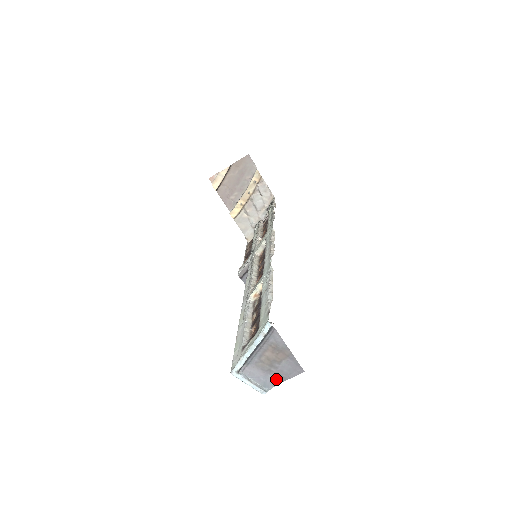
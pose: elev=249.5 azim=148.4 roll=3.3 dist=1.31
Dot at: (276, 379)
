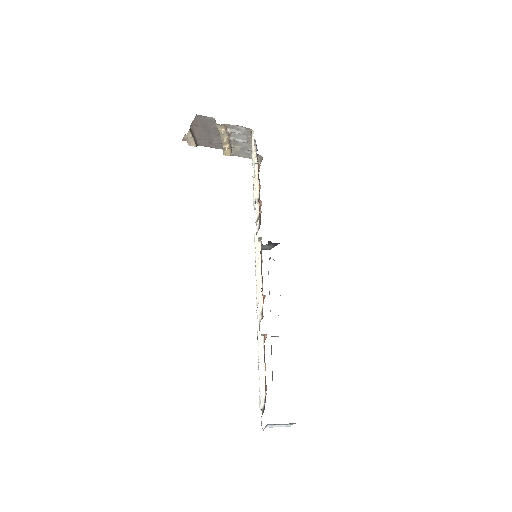
Dot at: (291, 423)
